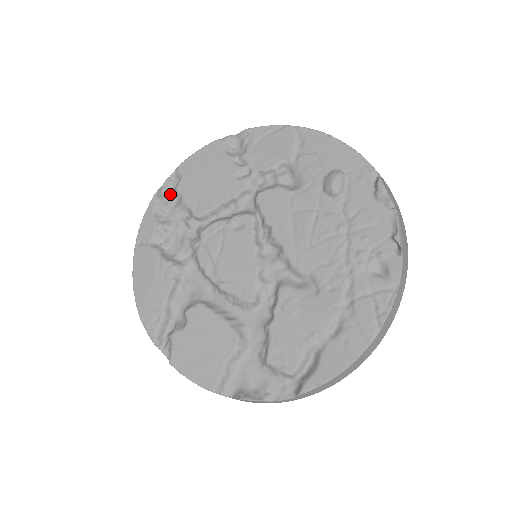
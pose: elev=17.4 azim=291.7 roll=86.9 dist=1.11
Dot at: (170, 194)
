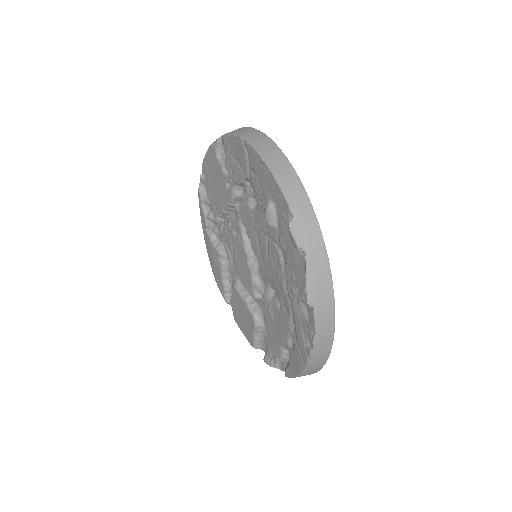
Dot at: occluded
